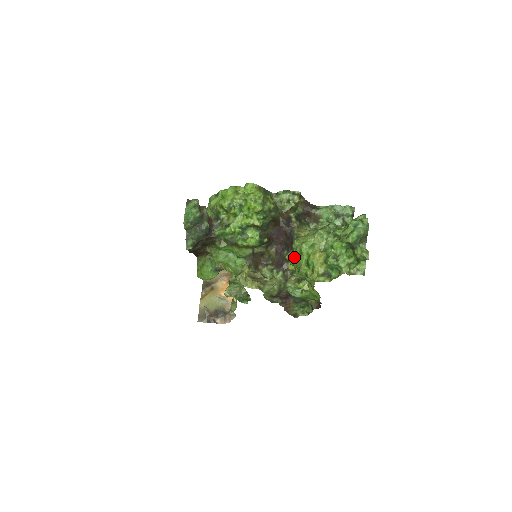
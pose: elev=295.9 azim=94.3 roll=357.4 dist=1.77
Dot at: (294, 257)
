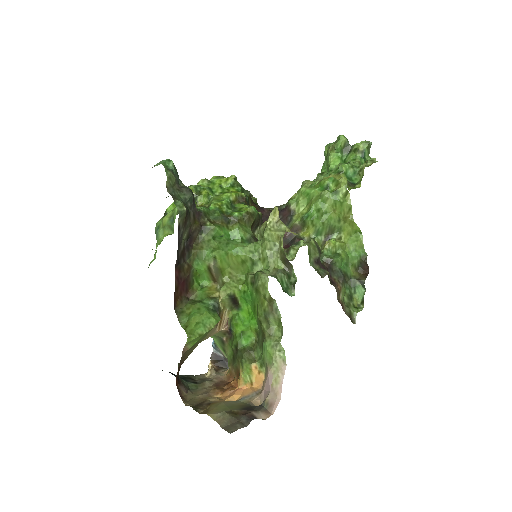
Dot at: (302, 213)
